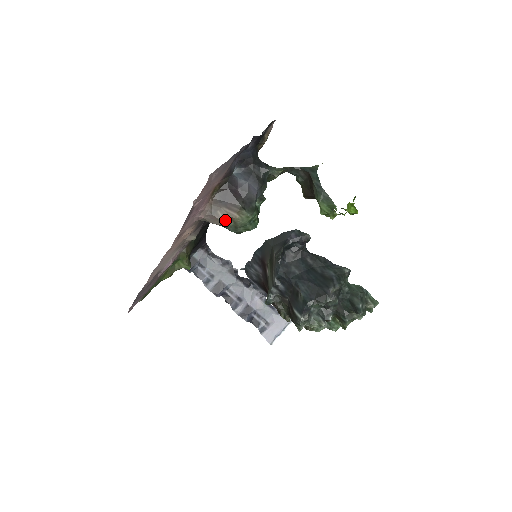
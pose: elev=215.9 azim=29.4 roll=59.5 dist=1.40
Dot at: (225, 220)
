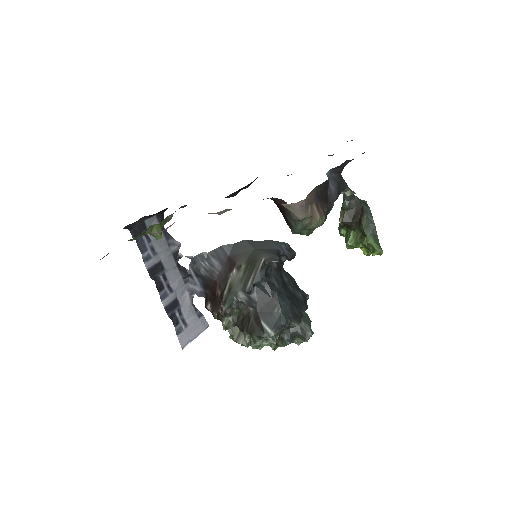
Dot at: (308, 217)
